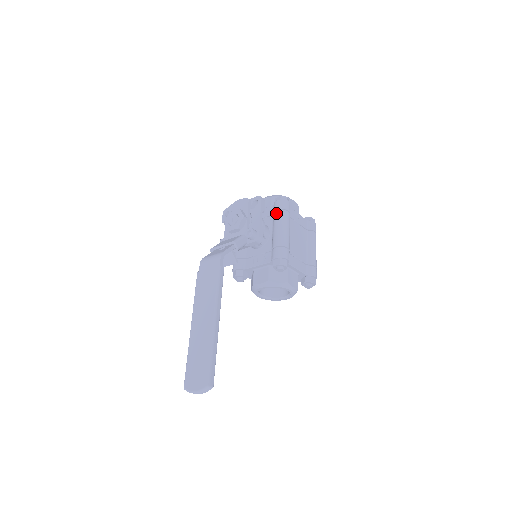
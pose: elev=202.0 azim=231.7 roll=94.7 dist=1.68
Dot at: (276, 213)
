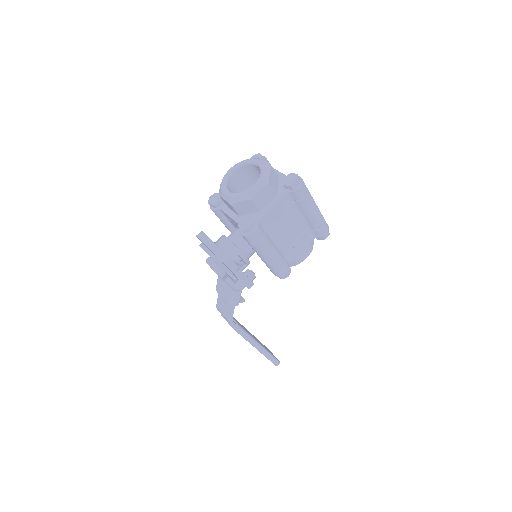
Dot at: occluded
